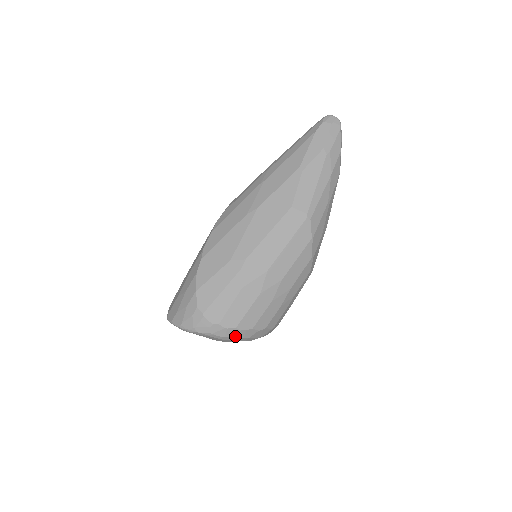
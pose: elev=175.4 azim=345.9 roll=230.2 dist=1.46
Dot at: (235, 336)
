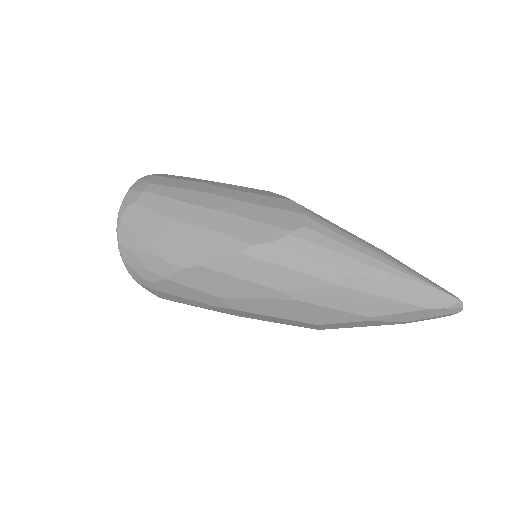
Dot at: occluded
